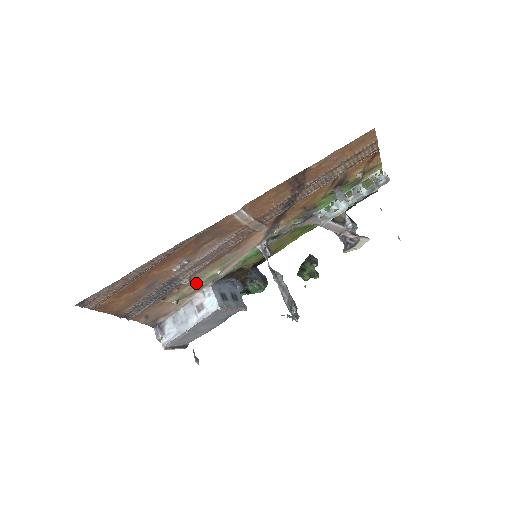
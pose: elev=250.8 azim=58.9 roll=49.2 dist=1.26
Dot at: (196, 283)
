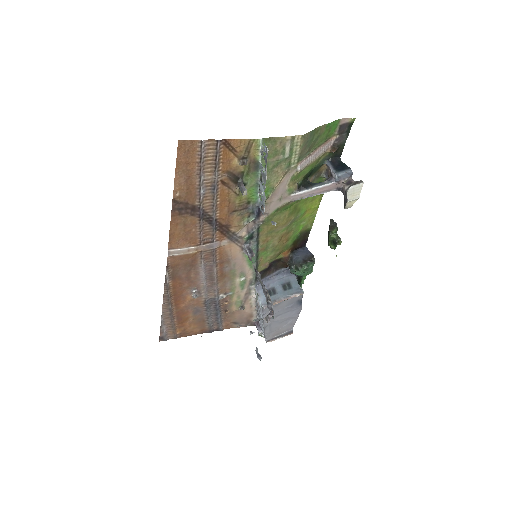
Dot at: (237, 292)
